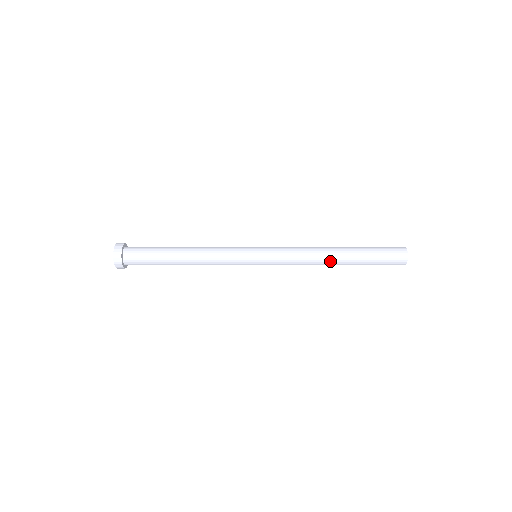
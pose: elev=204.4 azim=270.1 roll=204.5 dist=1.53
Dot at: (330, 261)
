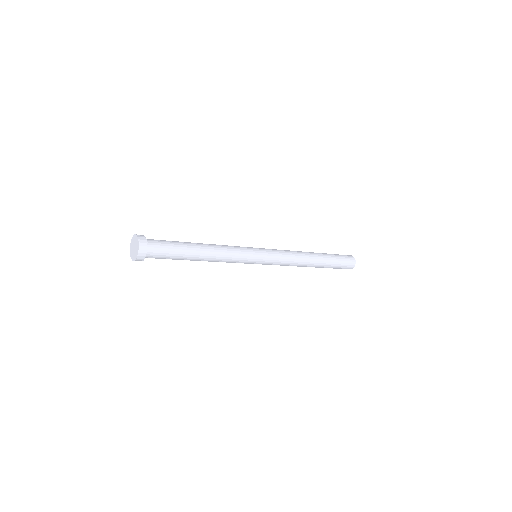
Dot at: (310, 263)
